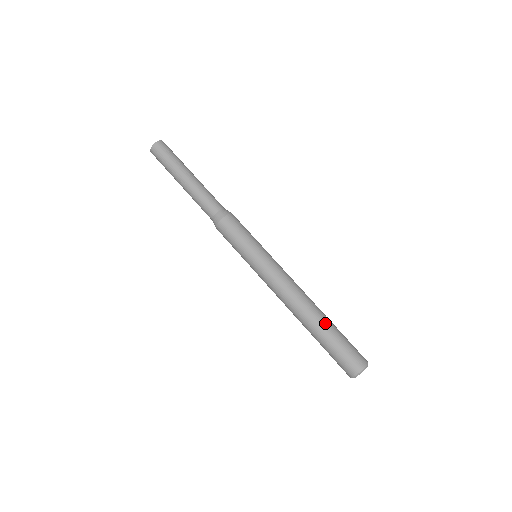
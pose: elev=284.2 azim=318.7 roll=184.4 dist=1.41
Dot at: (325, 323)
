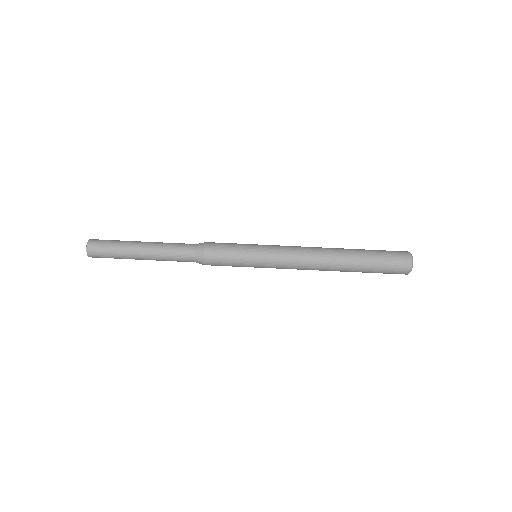
Dot at: (355, 254)
